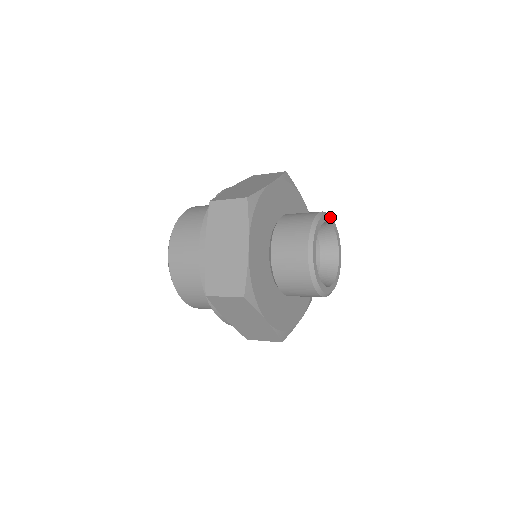
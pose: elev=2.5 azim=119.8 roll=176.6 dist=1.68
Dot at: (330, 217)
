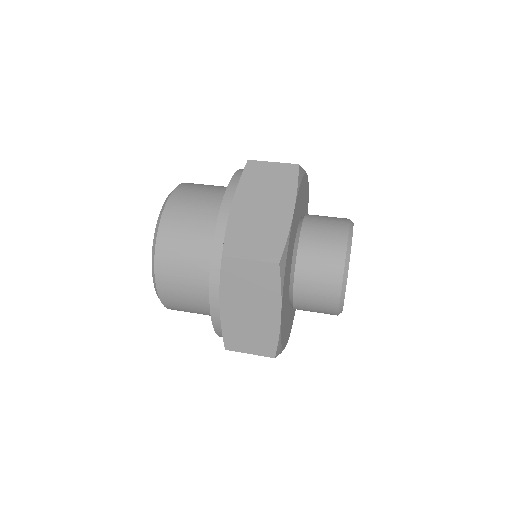
Dot at: occluded
